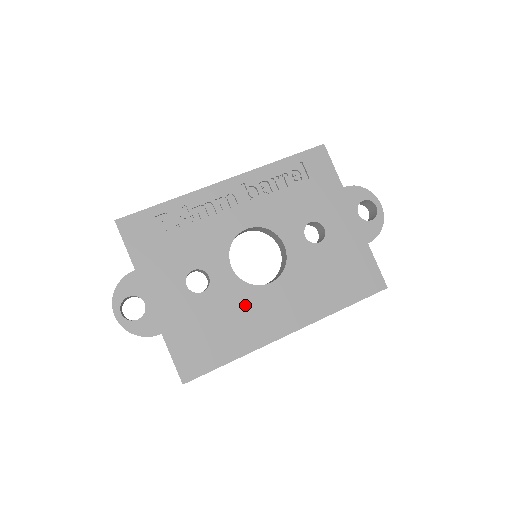
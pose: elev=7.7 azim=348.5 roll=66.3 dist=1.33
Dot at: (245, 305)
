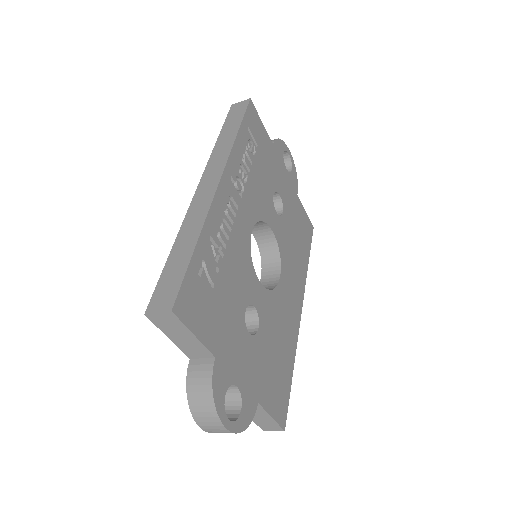
Dot at: (279, 313)
